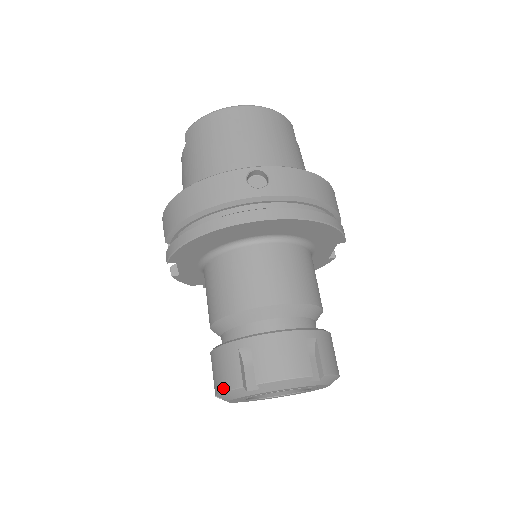
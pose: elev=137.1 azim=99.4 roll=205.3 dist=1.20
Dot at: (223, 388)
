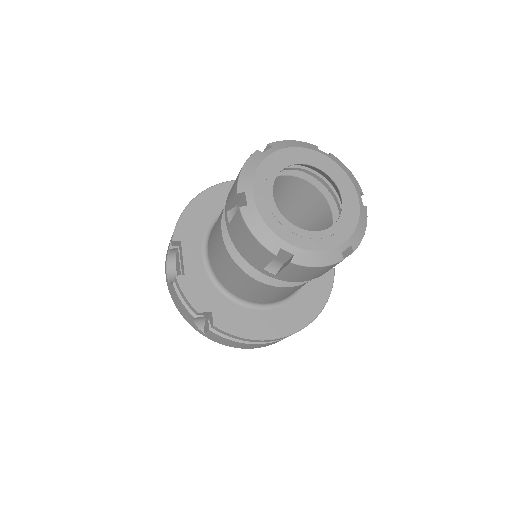
Dot at: (240, 170)
